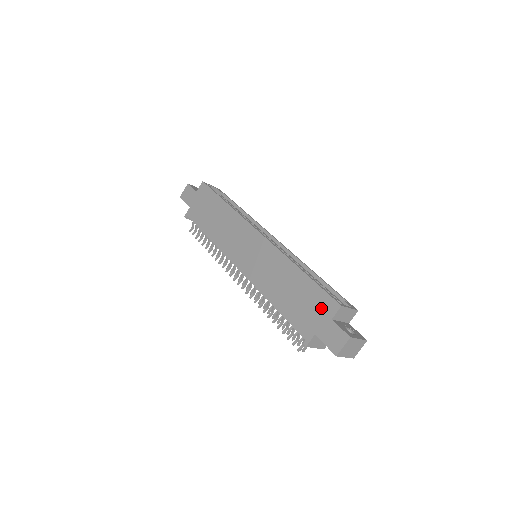
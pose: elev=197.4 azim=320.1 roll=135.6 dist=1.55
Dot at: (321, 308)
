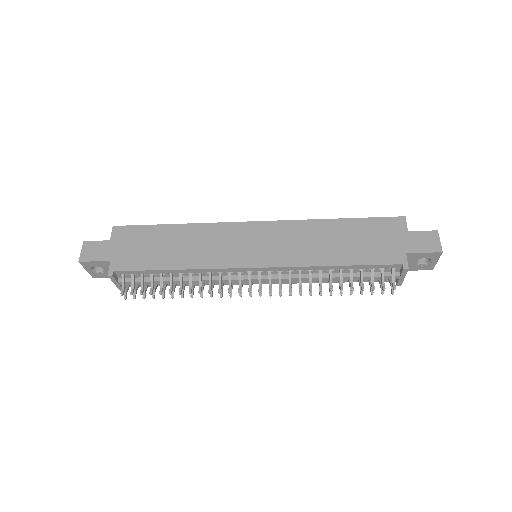
Dot at: (390, 231)
